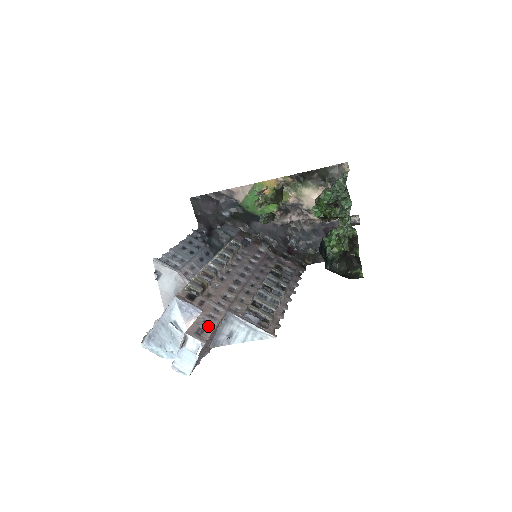
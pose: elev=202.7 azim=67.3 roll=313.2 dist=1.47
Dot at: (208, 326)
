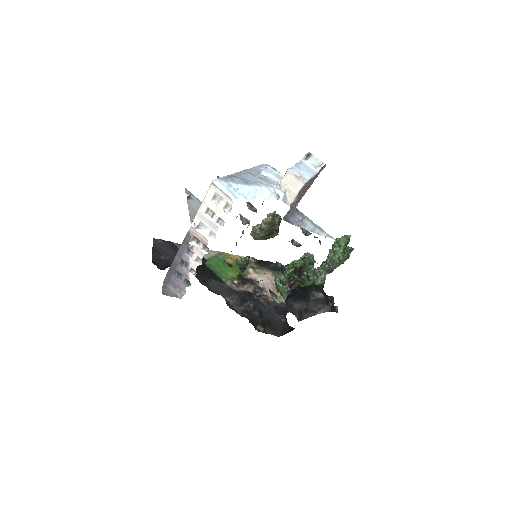
Dot at: occluded
